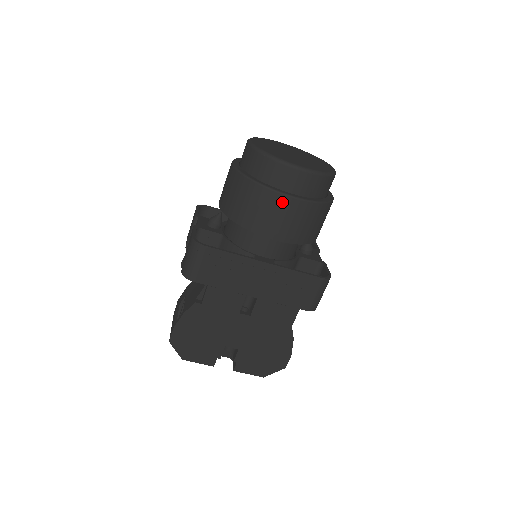
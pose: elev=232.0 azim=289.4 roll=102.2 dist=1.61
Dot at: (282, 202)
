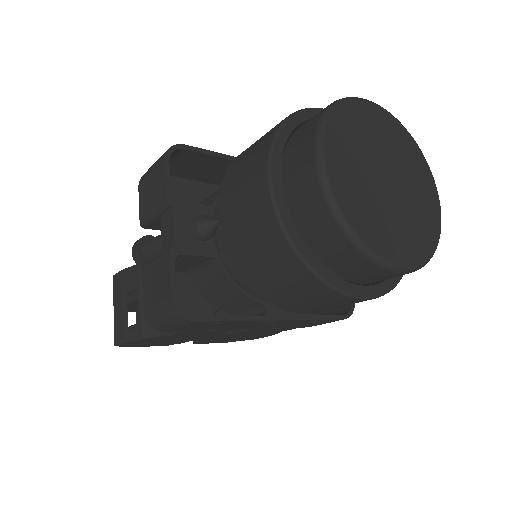
Dot at: (346, 301)
